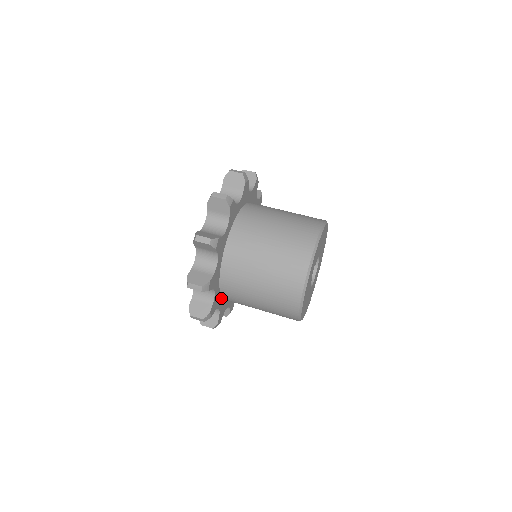
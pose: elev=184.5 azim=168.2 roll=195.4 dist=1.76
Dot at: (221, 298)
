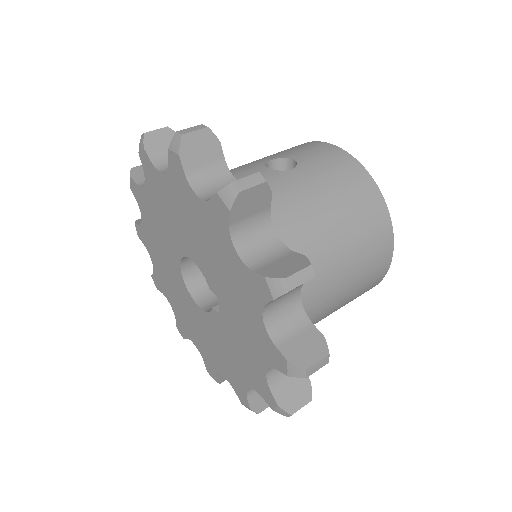
Dot at: occluded
